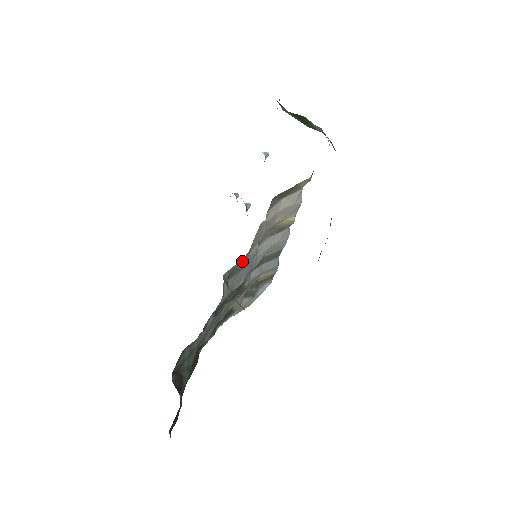
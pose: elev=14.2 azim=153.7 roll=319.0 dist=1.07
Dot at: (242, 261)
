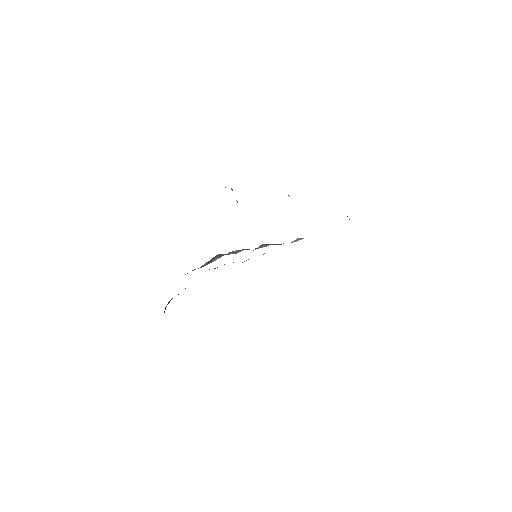
Dot at: occluded
